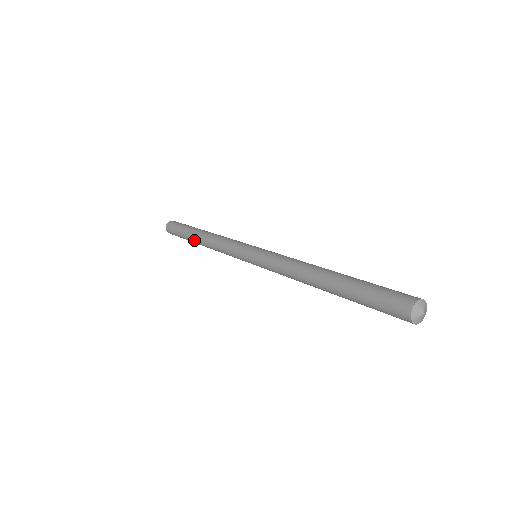
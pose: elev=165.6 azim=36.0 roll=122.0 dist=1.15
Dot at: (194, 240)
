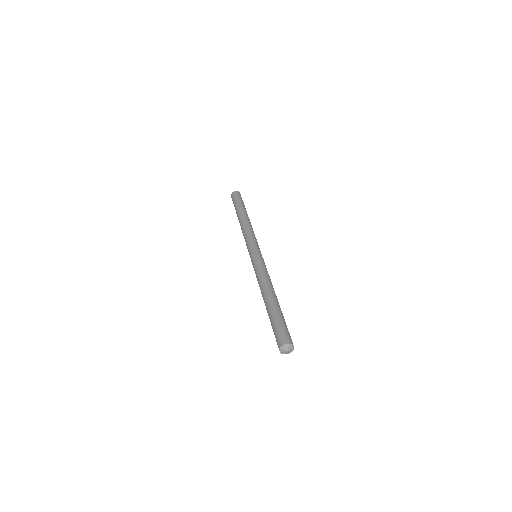
Dot at: occluded
